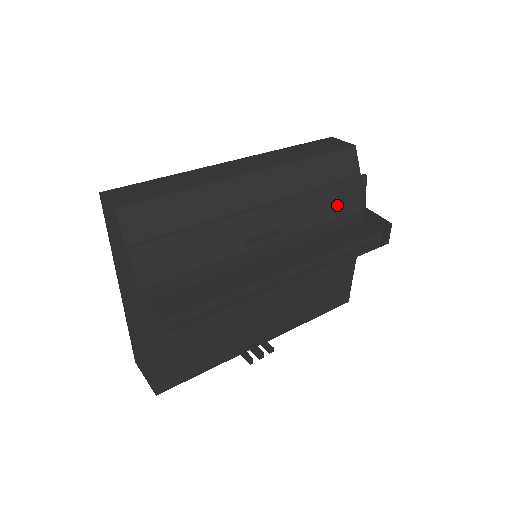
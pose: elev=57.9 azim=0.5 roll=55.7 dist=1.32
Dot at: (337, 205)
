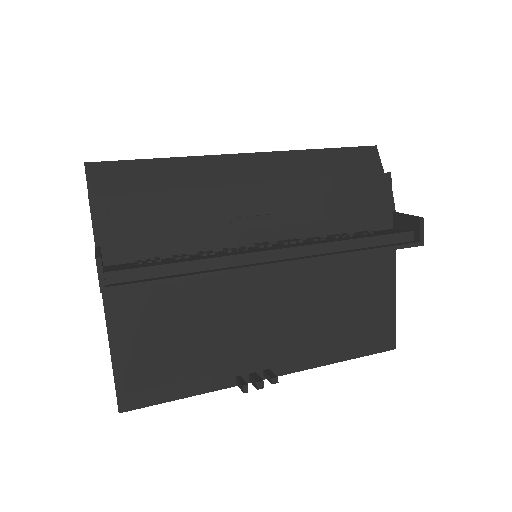
Dot at: (353, 201)
